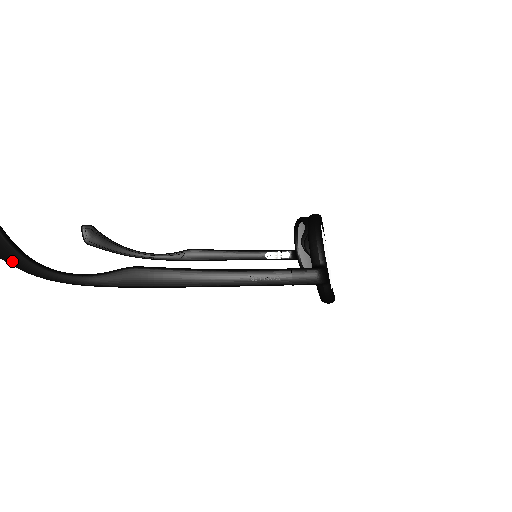
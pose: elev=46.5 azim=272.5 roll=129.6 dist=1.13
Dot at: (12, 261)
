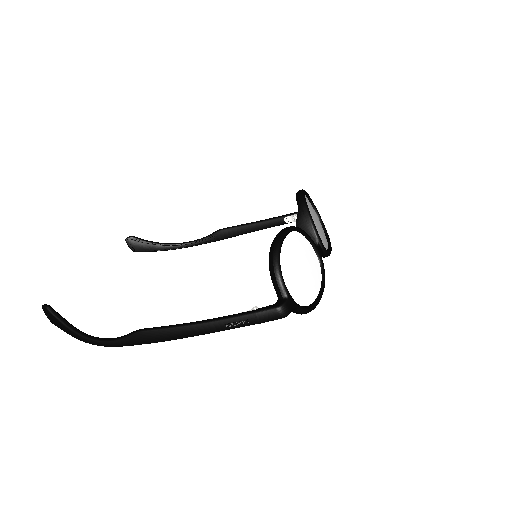
Dot at: (66, 332)
